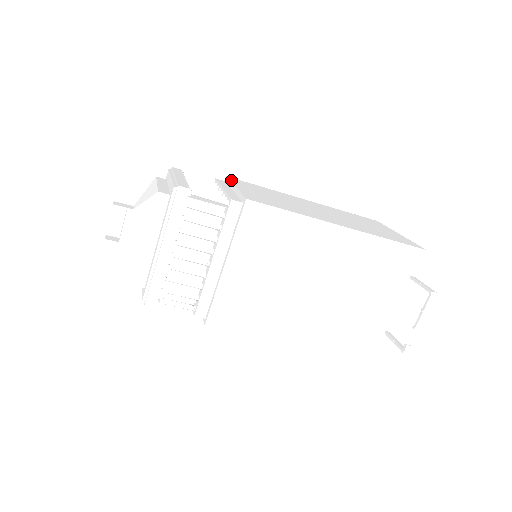
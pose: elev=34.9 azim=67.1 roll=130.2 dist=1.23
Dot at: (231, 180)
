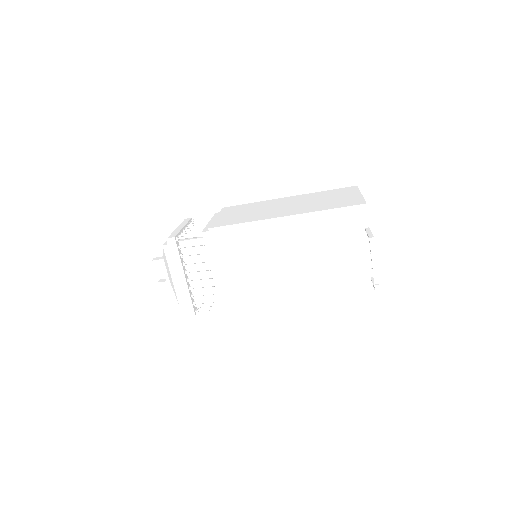
Dot at: (221, 211)
